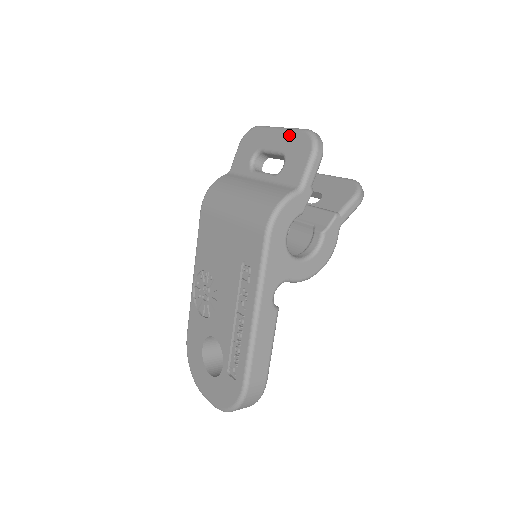
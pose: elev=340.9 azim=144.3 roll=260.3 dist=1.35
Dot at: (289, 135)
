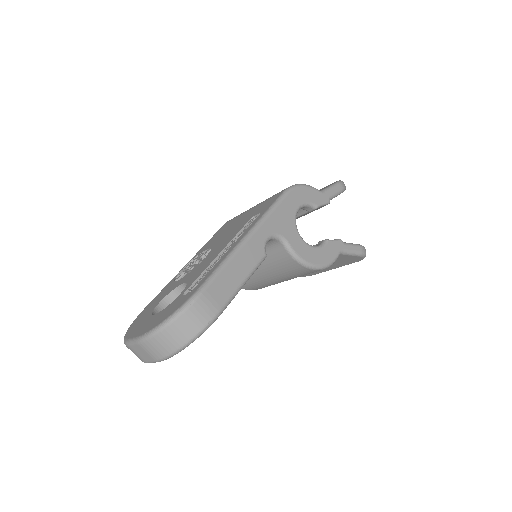
Dot at: (320, 189)
